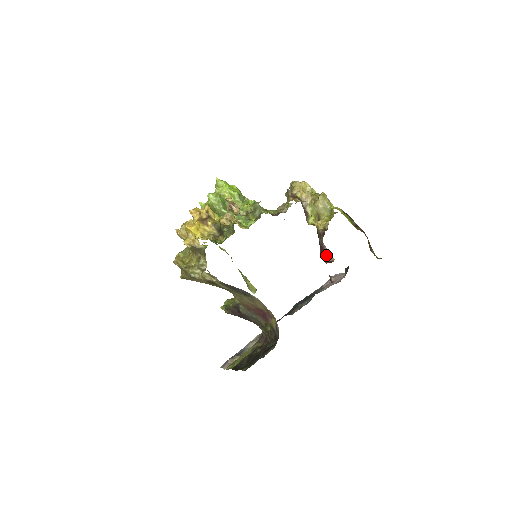
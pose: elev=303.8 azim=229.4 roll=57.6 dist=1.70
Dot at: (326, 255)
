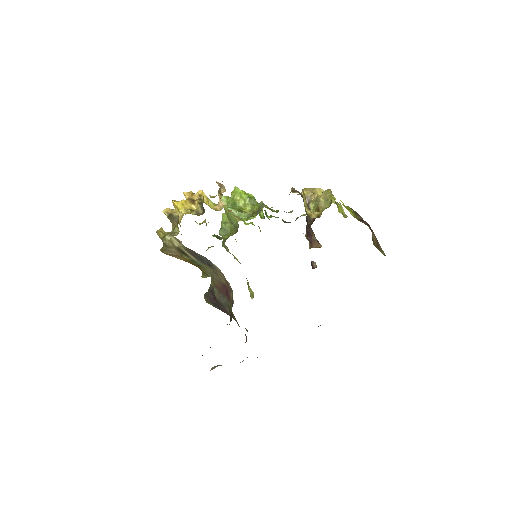
Dot at: (313, 242)
